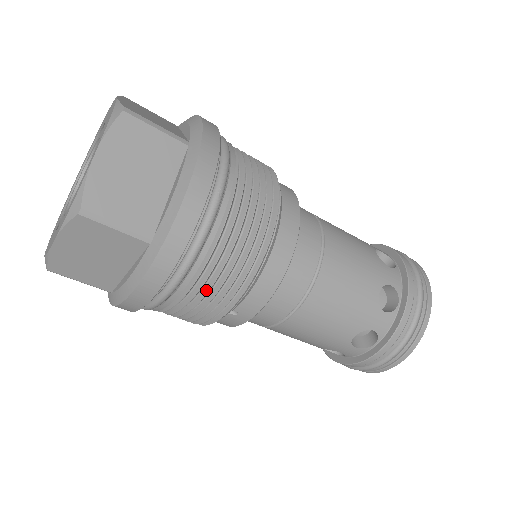
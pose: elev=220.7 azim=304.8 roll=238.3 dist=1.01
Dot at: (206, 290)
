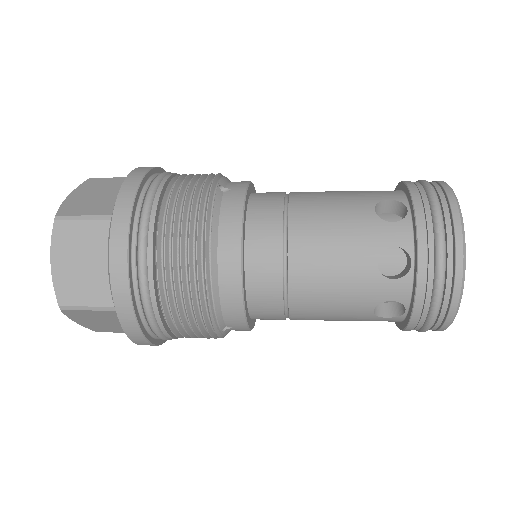
Dot at: (182, 325)
